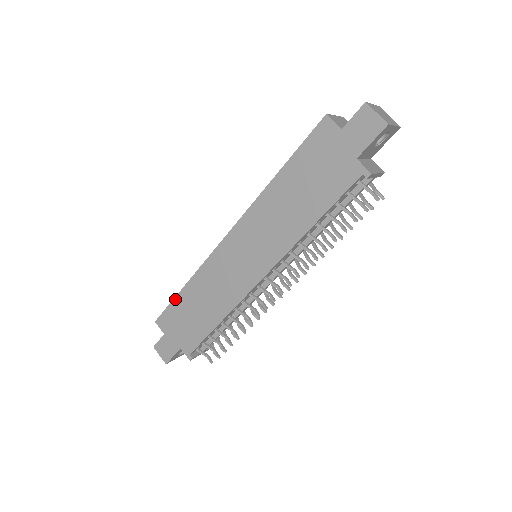
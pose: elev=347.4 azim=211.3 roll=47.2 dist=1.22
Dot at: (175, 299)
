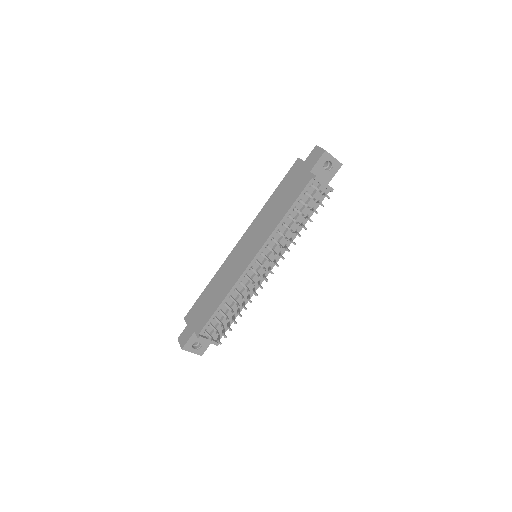
Dot at: (200, 296)
